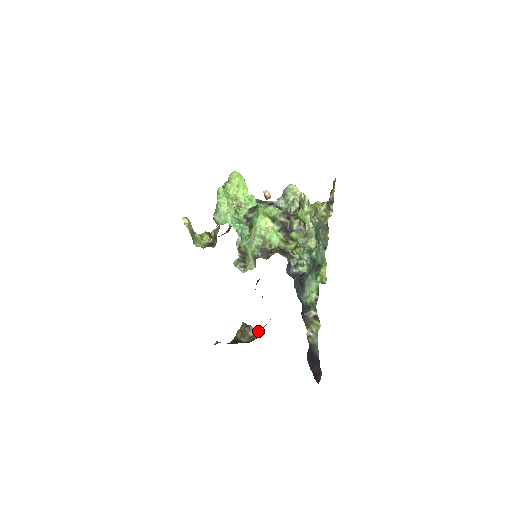
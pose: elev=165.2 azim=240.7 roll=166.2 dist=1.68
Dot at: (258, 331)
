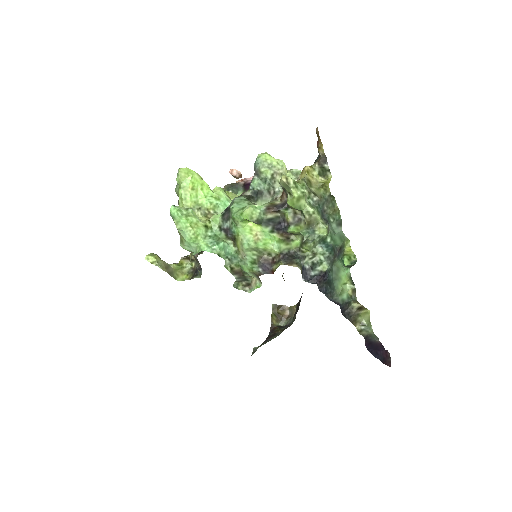
Dot at: (293, 308)
